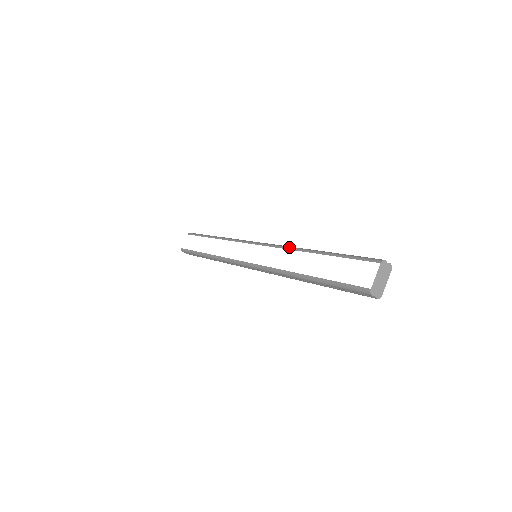
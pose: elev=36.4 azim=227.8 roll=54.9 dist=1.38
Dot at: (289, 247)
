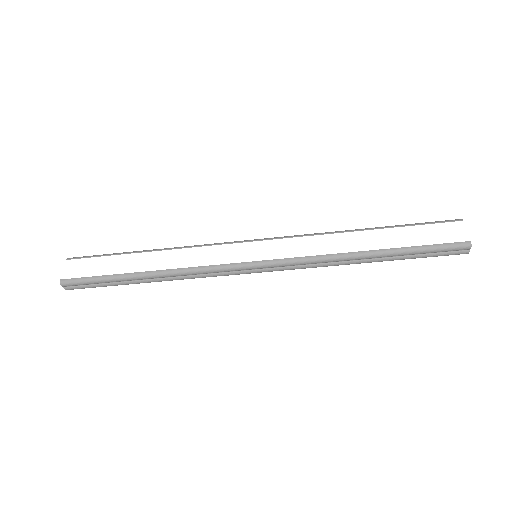
Dot at: occluded
